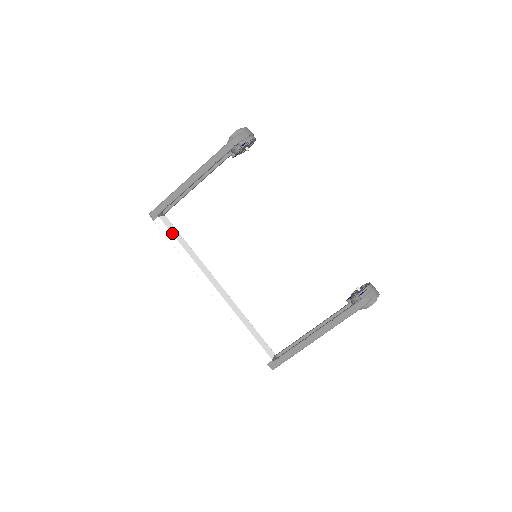
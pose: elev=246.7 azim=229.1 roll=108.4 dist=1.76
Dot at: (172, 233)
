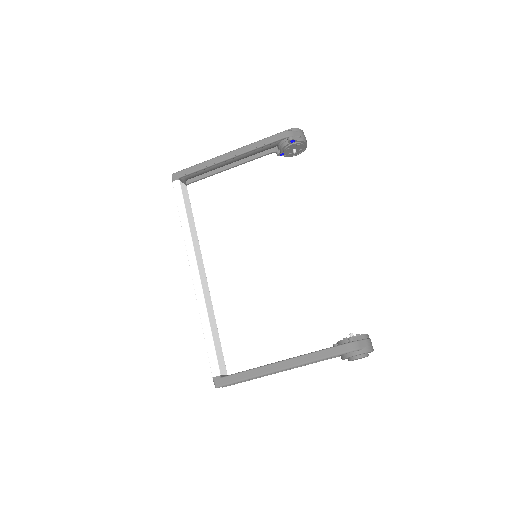
Dot at: (184, 200)
